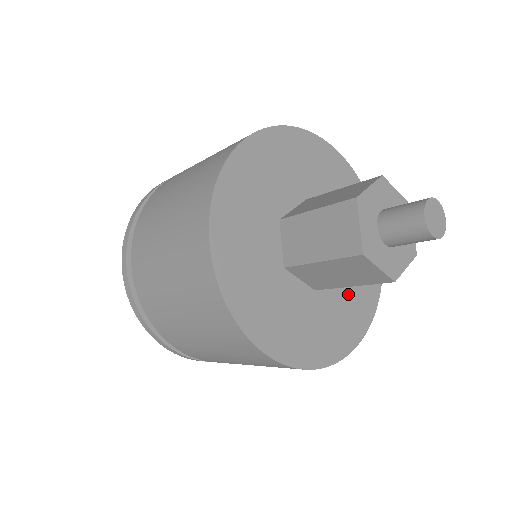
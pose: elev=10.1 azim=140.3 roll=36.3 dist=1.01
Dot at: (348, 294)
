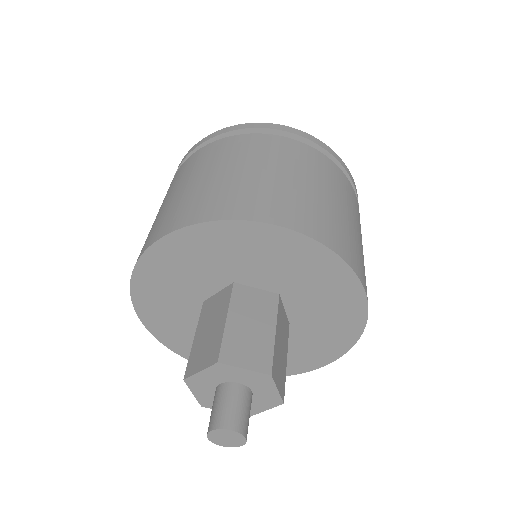
Dot at: occluded
